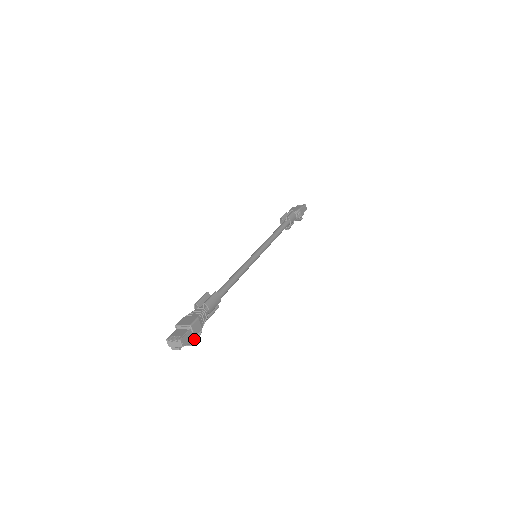
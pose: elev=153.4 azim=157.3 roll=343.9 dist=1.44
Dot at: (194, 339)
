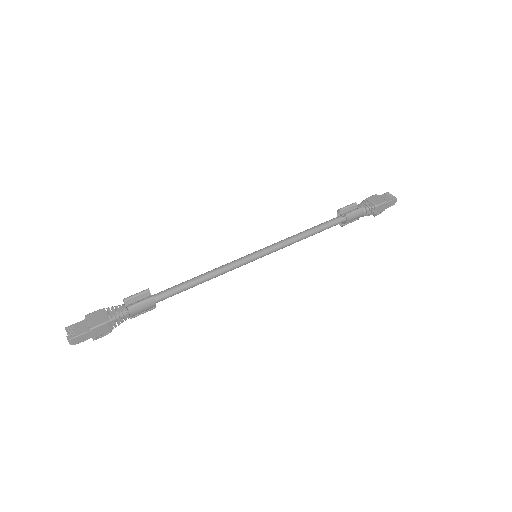
Dot at: occluded
